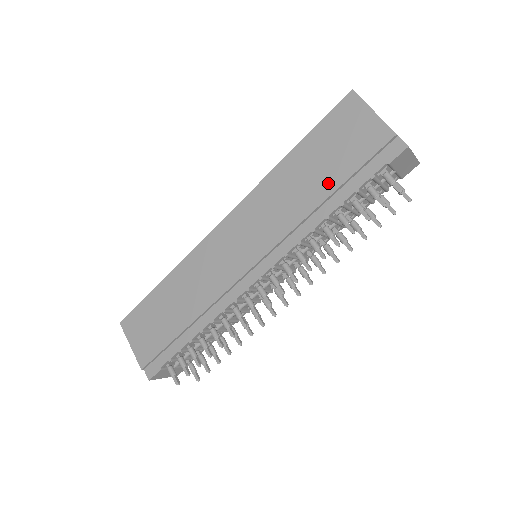
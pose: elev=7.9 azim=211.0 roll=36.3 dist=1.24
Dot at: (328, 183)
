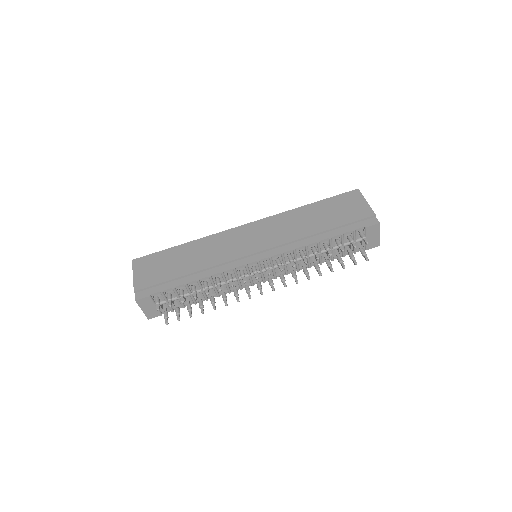
Dot at: (326, 225)
